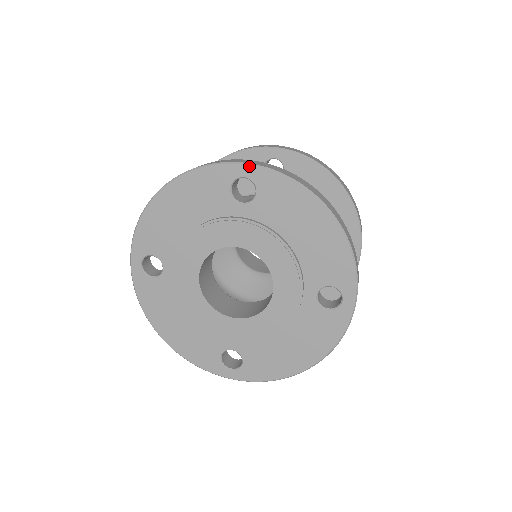
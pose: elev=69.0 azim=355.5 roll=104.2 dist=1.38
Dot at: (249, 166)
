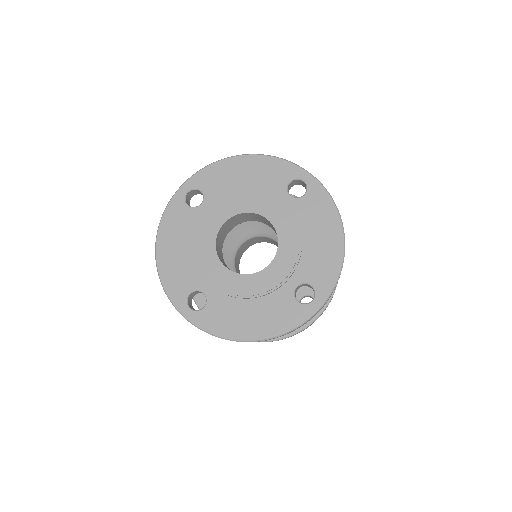
Dot at: (183, 185)
